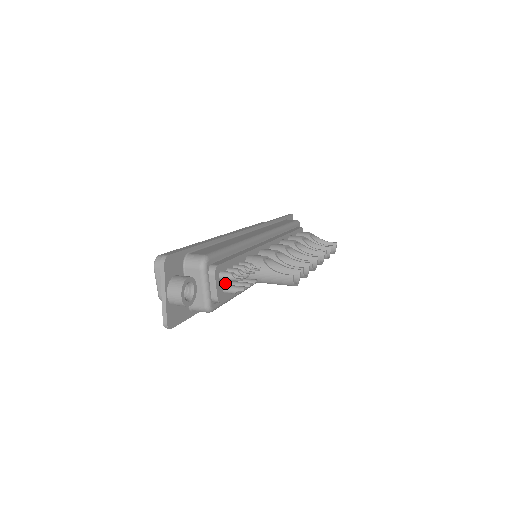
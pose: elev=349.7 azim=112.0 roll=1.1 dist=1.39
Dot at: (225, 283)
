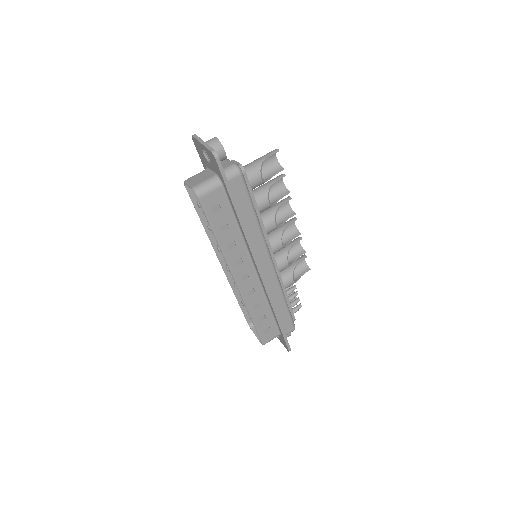
Dot at: occluded
